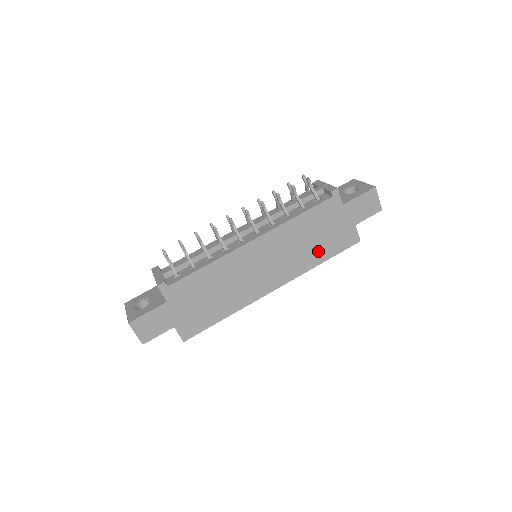
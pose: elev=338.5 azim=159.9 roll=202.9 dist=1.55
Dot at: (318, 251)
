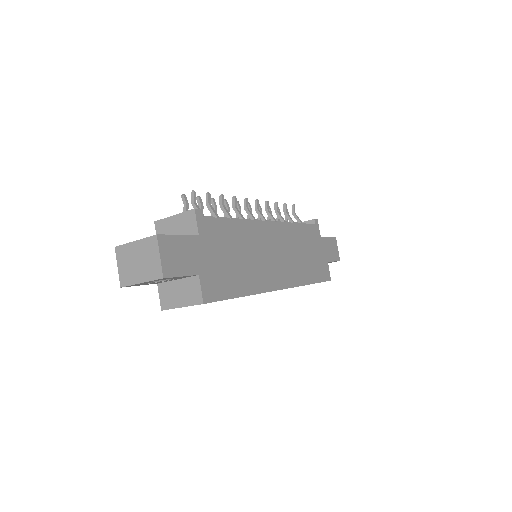
Dot at: (308, 269)
